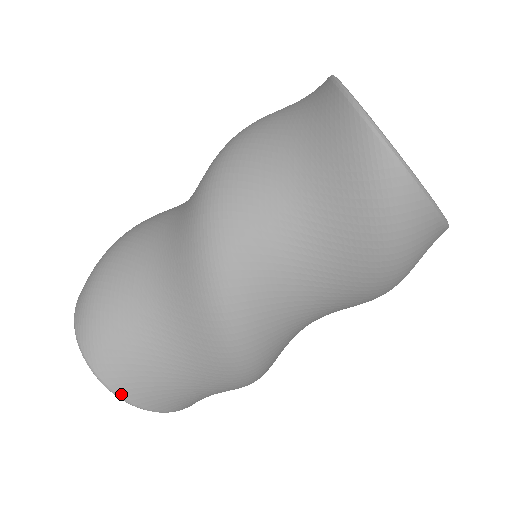
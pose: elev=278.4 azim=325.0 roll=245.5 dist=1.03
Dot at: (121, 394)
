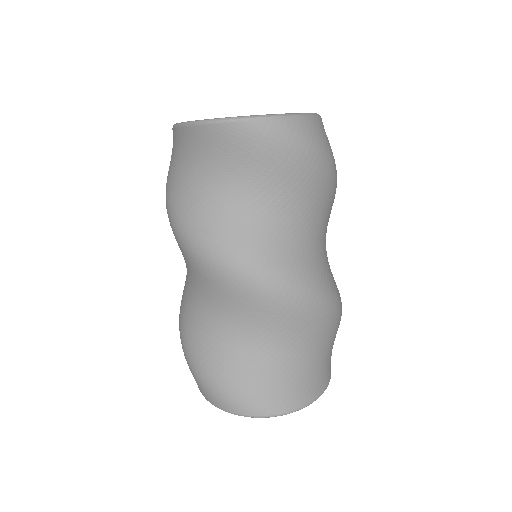
Dot at: (301, 405)
